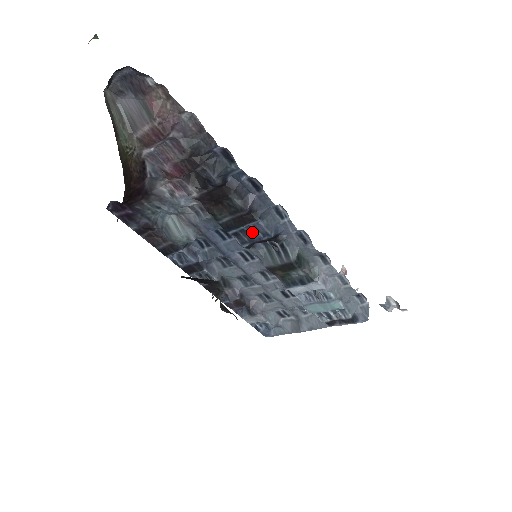
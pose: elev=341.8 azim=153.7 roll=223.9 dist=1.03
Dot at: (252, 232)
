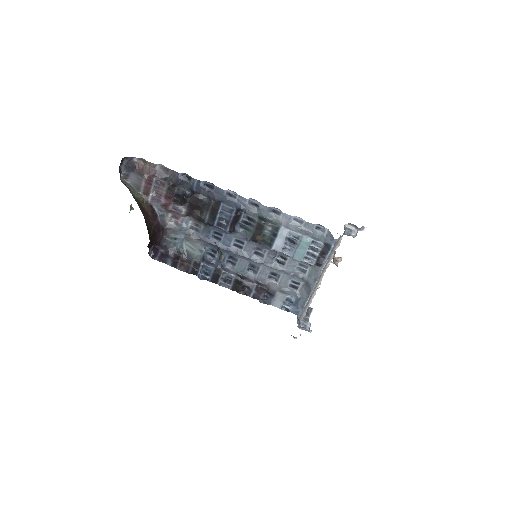
Dot at: (225, 216)
